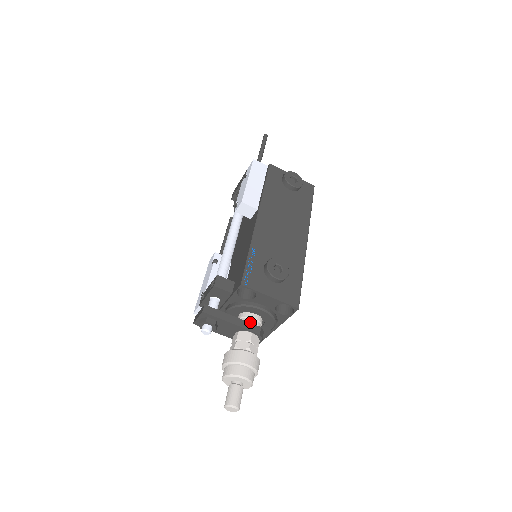
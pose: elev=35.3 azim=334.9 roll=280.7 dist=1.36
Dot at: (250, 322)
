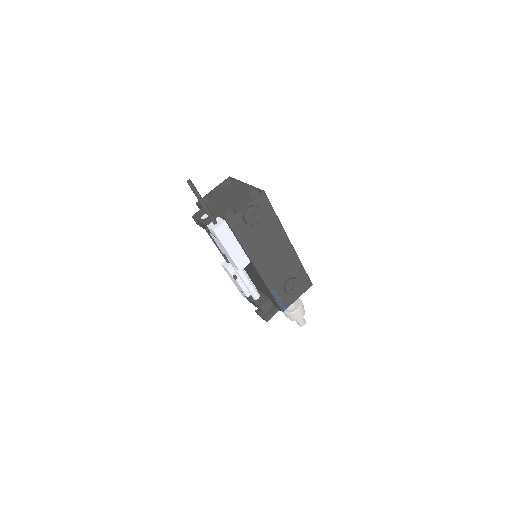
Dot at: occluded
